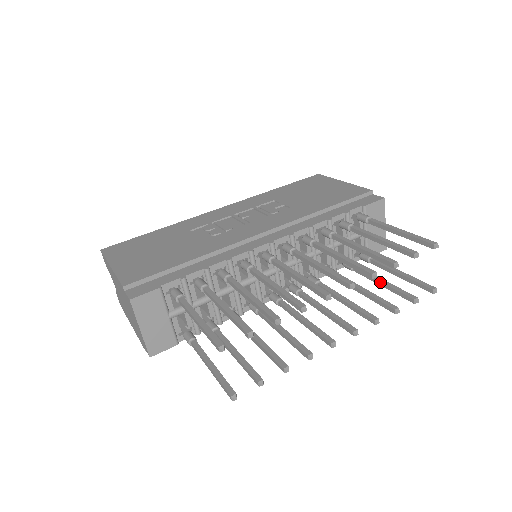
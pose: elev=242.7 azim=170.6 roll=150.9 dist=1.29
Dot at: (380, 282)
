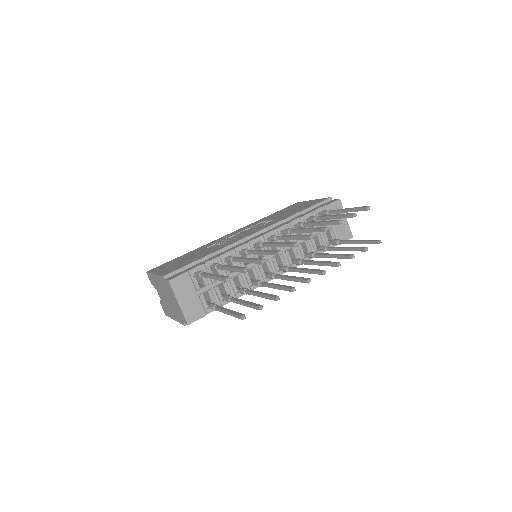
Dot at: (343, 248)
